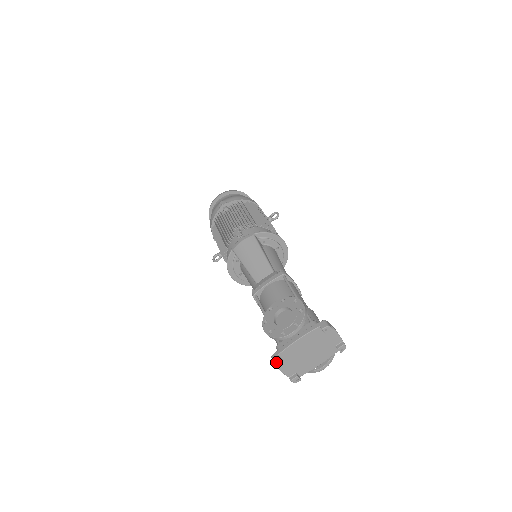
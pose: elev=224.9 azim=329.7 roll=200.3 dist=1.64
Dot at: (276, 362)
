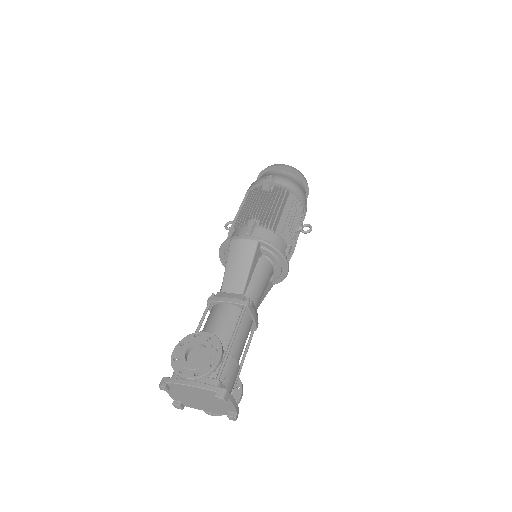
Dot at: (161, 387)
